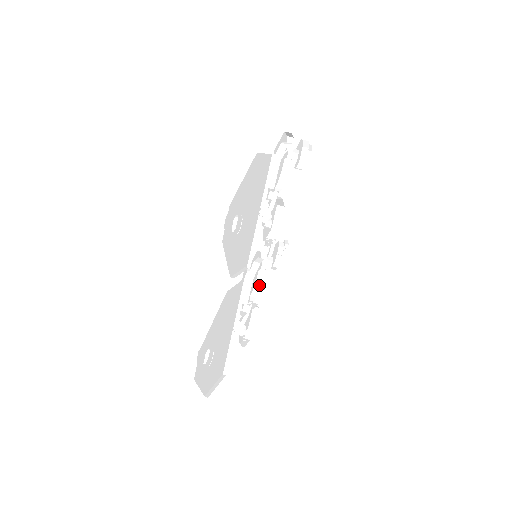
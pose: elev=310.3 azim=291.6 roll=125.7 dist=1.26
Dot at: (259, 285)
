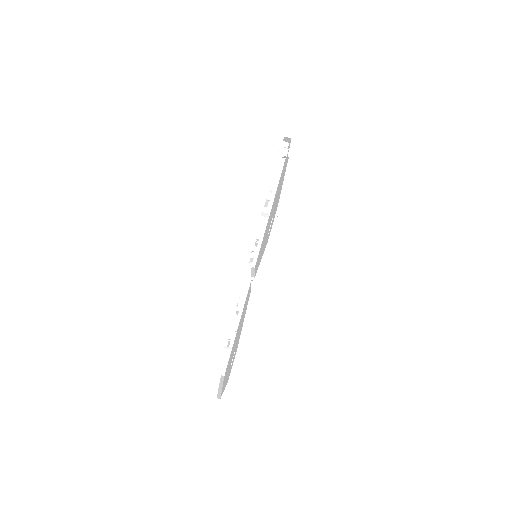
Dot at: occluded
